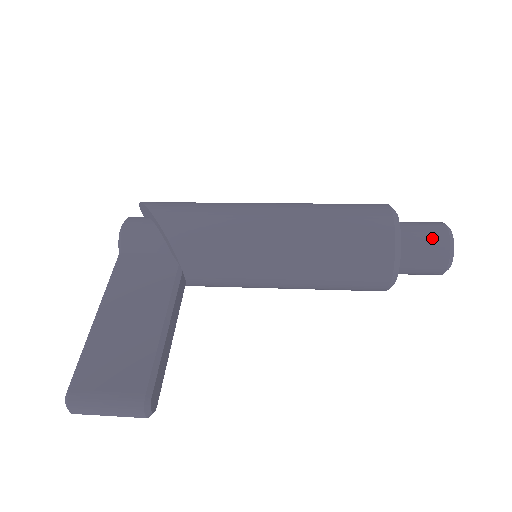
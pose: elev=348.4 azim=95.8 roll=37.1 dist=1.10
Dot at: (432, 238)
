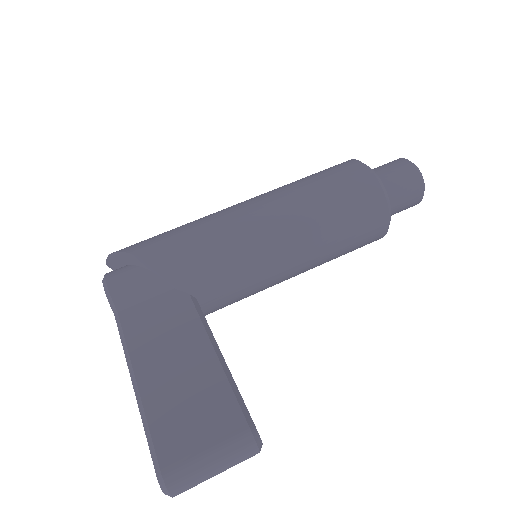
Dot at: (402, 172)
